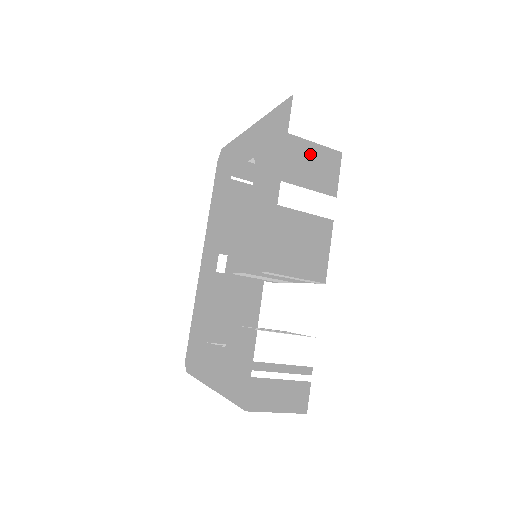
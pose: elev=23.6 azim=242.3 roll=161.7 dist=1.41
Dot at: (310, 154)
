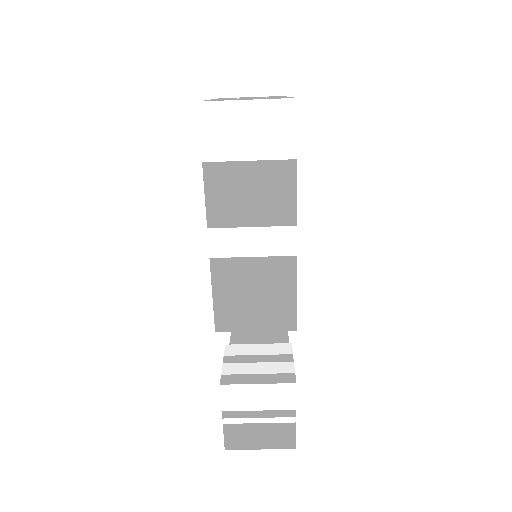
Dot at: (243, 179)
